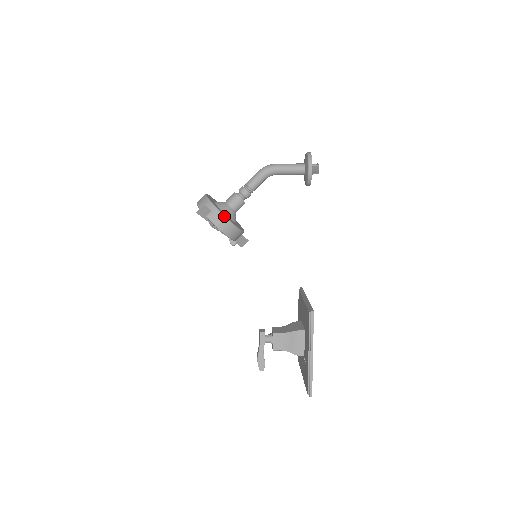
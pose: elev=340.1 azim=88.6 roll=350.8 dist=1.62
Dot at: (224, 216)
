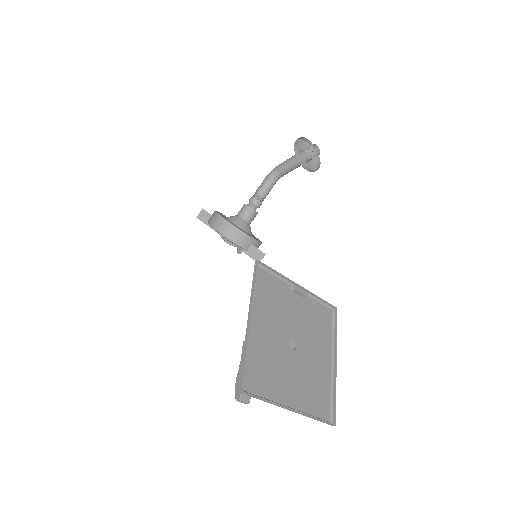
Dot at: (217, 213)
